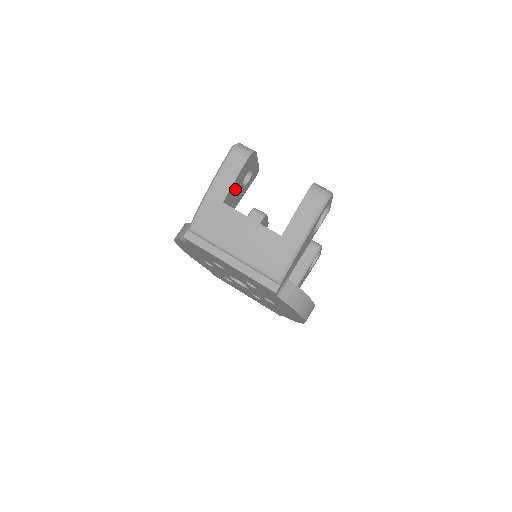
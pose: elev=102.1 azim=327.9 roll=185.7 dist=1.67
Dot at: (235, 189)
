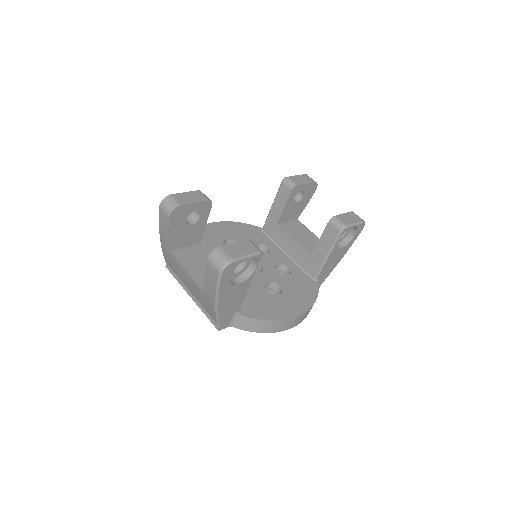
Dot at: (180, 235)
